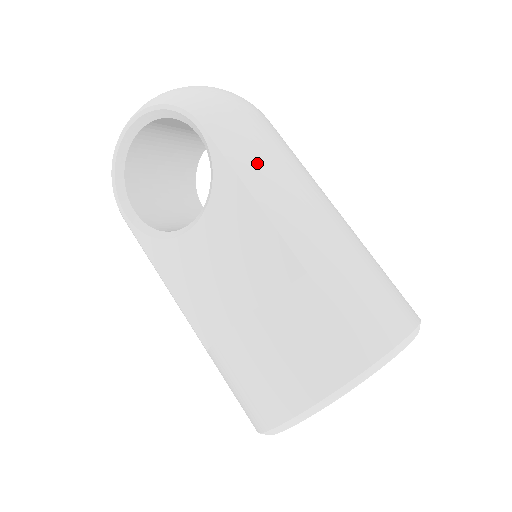
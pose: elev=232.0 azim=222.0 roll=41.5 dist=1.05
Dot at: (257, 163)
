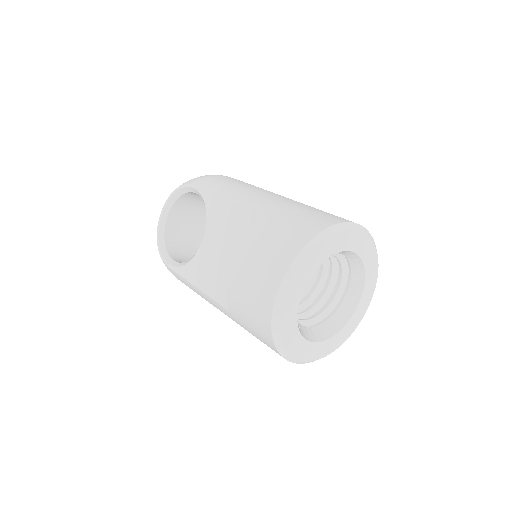
Dot at: (228, 187)
